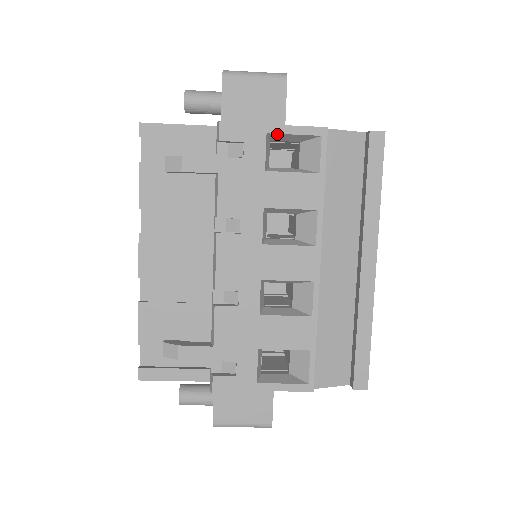
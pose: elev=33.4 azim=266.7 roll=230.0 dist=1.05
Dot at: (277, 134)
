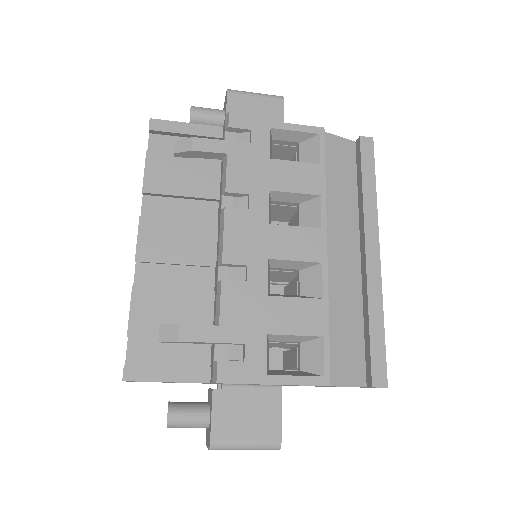
Dot at: (280, 130)
